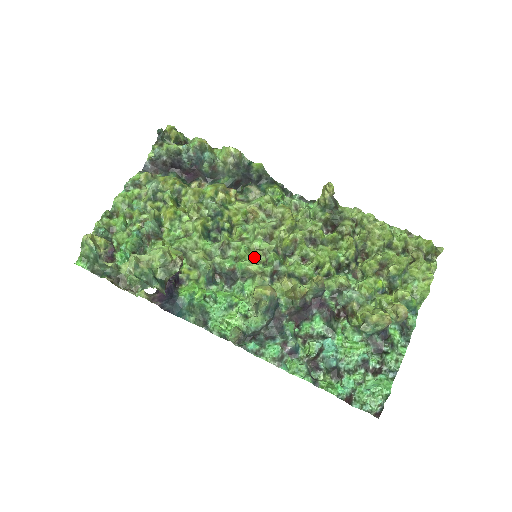
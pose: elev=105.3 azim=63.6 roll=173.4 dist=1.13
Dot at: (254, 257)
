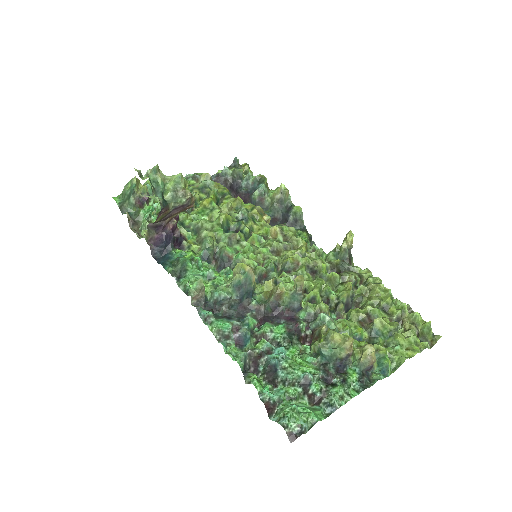
Dot at: (254, 258)
